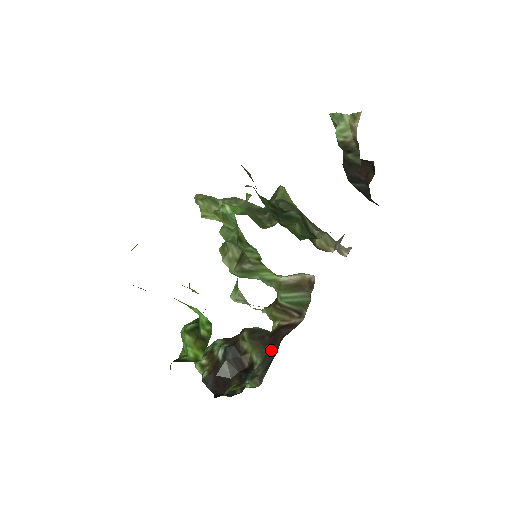
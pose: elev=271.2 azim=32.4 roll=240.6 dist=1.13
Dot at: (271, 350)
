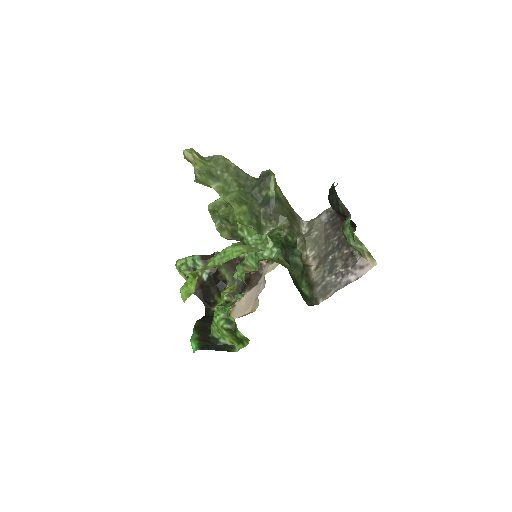
Dot at: occluded
